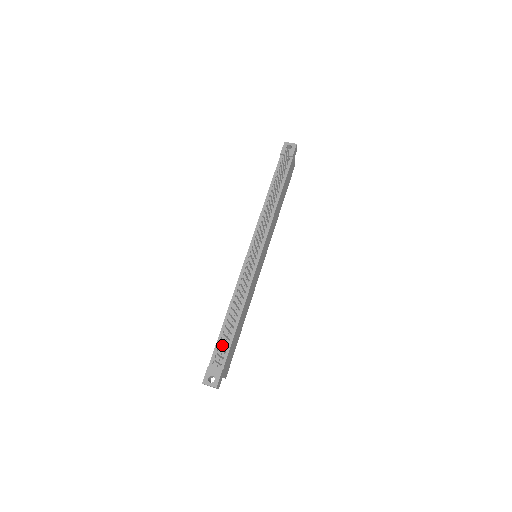
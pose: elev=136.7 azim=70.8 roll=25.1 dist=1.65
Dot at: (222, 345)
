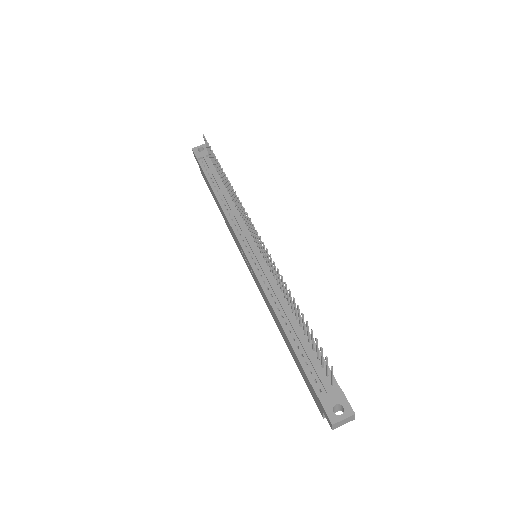
Dot at: (312, 361)
